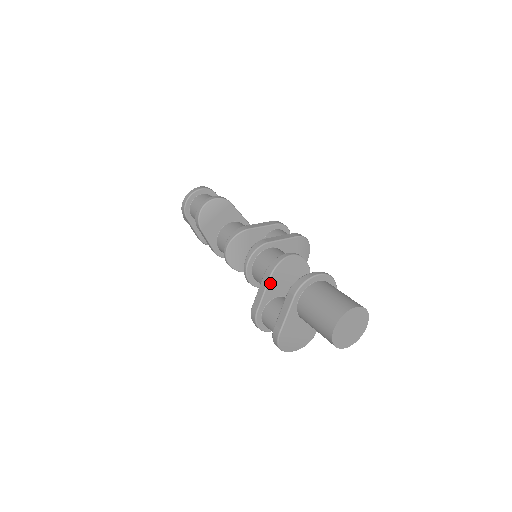
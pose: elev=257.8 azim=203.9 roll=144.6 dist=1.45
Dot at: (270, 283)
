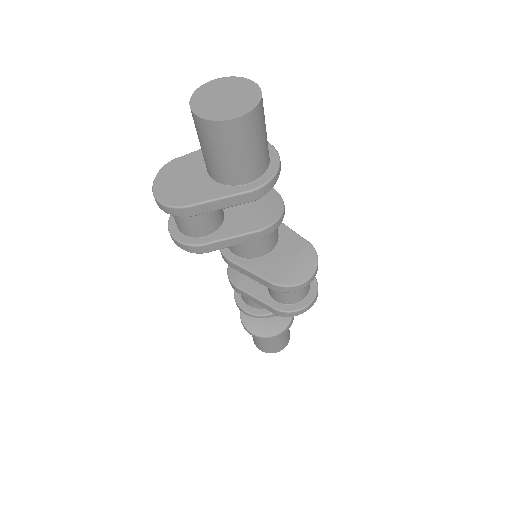
Dot at: occluded
